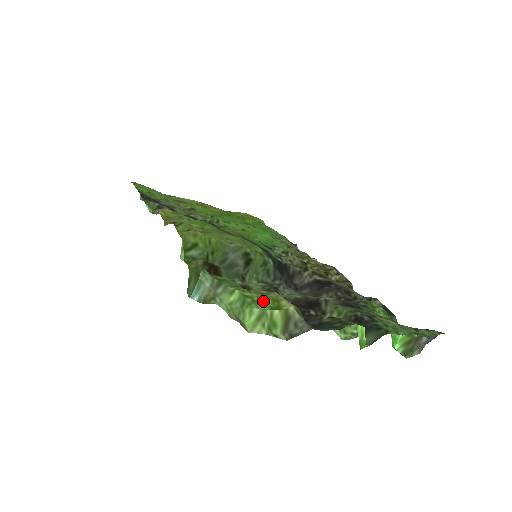
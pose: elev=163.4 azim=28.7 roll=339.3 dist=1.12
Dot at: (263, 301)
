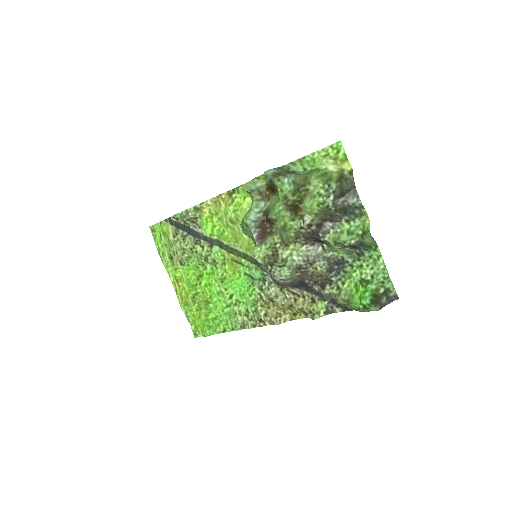
Dot at: (338, 154)
